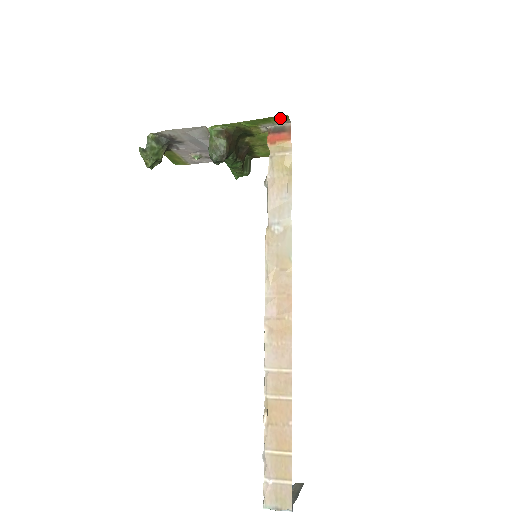
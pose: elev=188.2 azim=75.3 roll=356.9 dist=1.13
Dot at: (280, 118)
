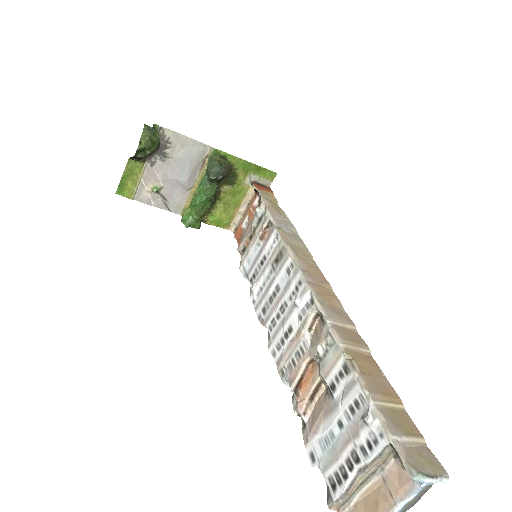
Dot at: (269, 174)
